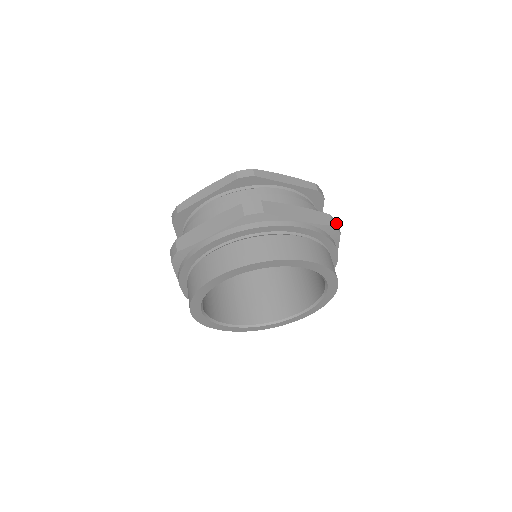
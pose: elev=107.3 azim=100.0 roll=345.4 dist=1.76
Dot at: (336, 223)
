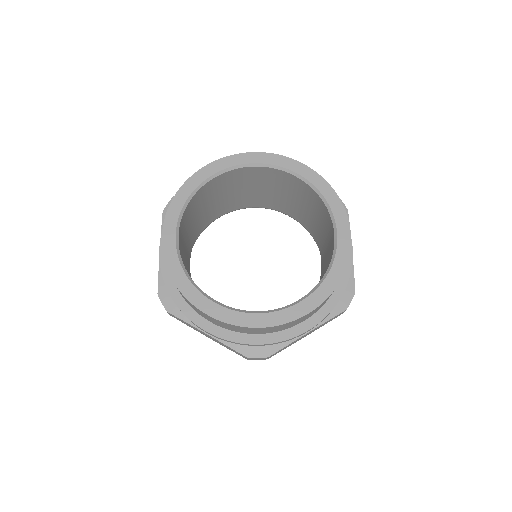
Dot at: occluded
